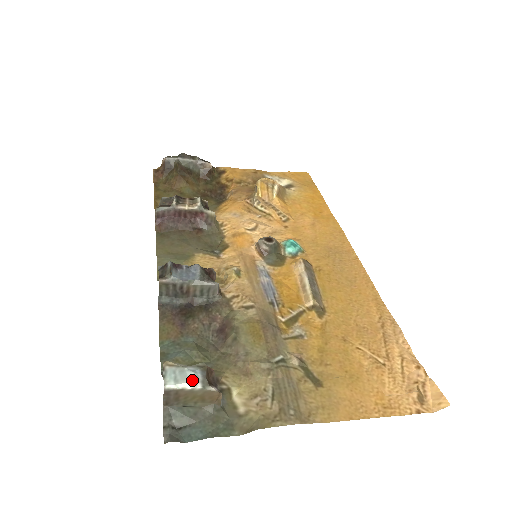
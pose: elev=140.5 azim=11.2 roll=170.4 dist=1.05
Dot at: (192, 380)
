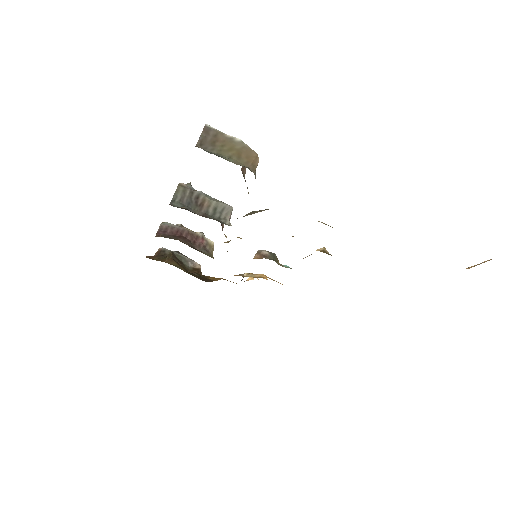
Dot at: (232, 138)
